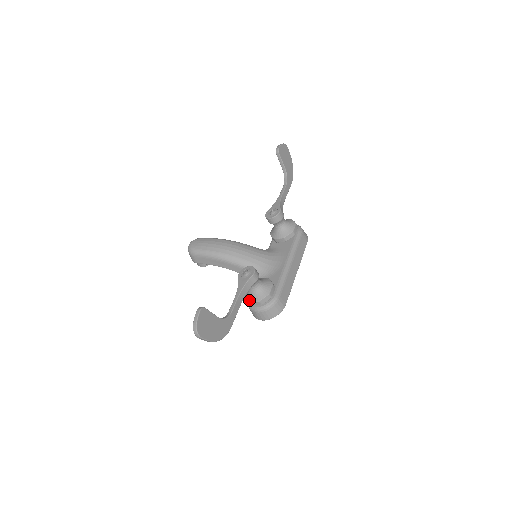
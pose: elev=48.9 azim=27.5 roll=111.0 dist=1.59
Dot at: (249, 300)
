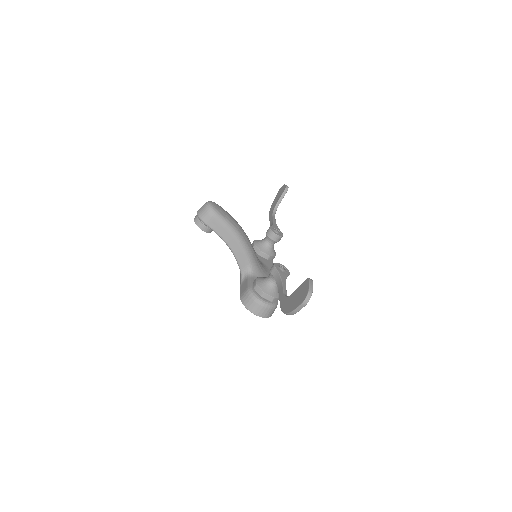
Dot at: (265, 291)
